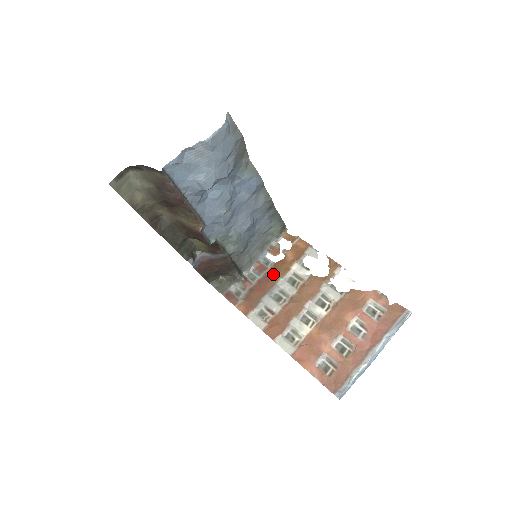
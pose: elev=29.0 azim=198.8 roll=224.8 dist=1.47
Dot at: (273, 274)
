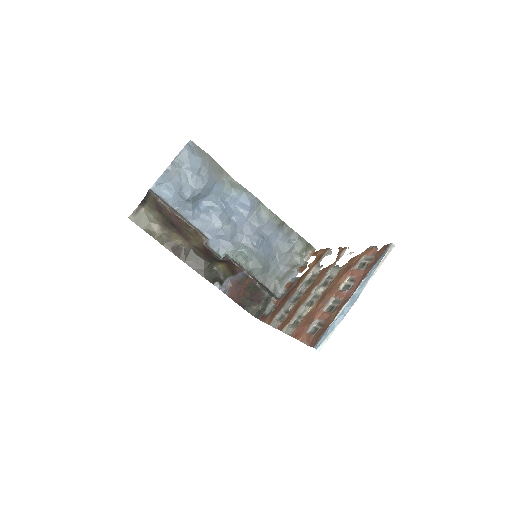
Dot at: (296, 284)
